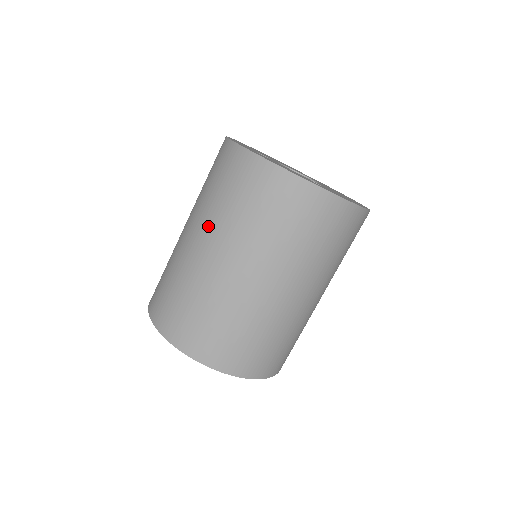
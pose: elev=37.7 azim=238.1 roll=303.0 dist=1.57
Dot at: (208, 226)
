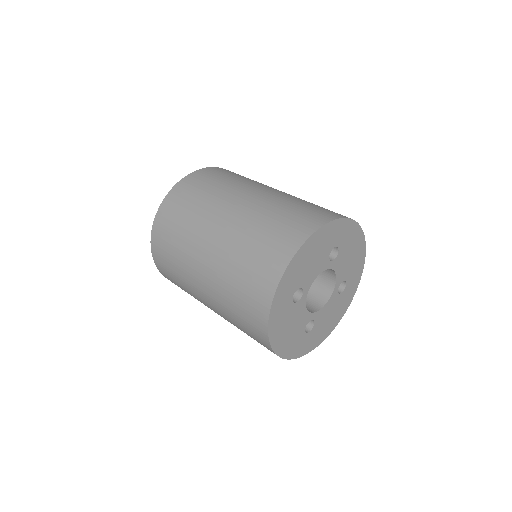
Dot at: (214, 296)
